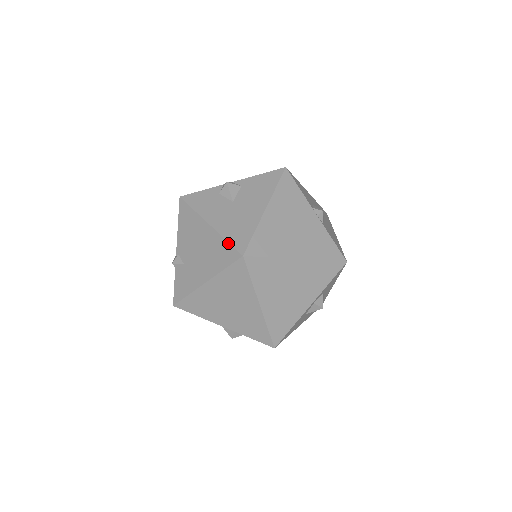
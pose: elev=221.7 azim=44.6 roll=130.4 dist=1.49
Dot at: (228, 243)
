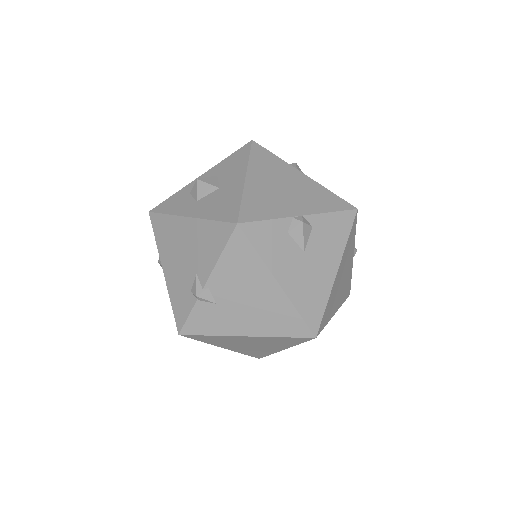
Dot at: (301, 317)
